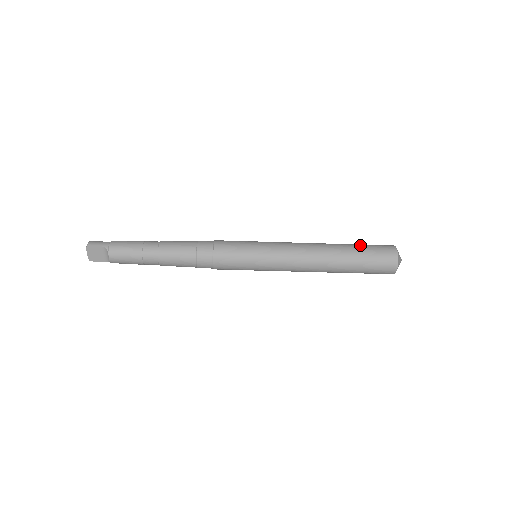
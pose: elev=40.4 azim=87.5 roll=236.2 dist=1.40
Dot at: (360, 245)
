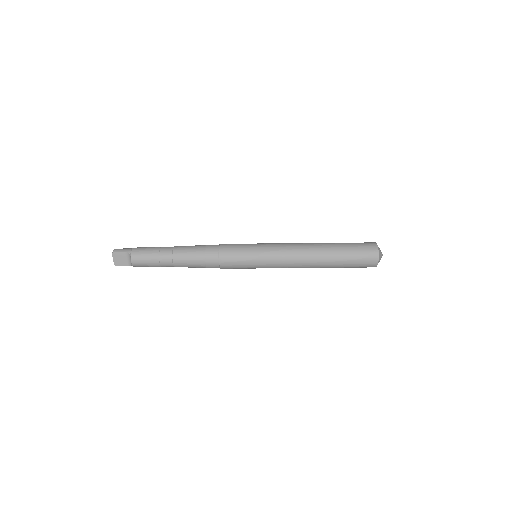
Dot at: (345, 243)
